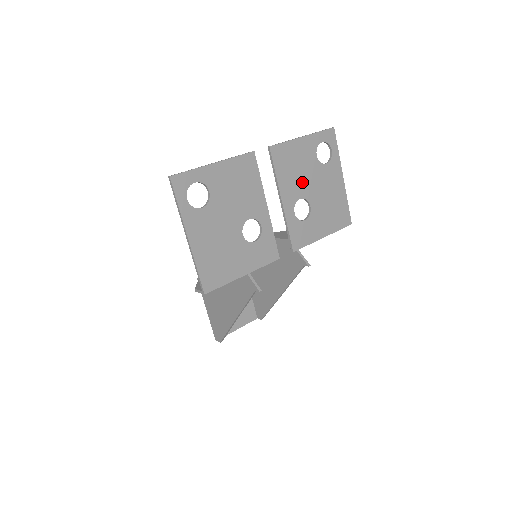
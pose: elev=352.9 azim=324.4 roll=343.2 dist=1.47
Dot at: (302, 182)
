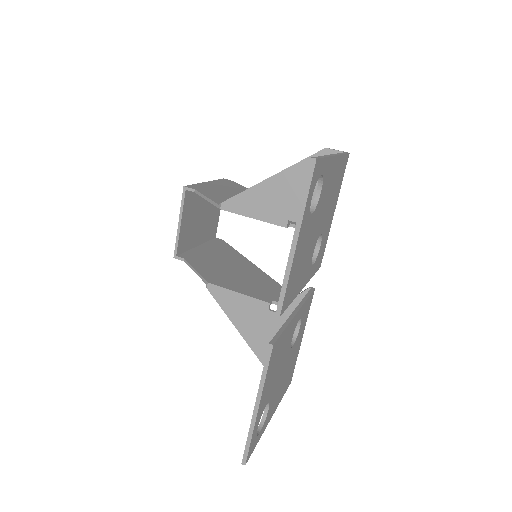
Dot at: (310, 249)
